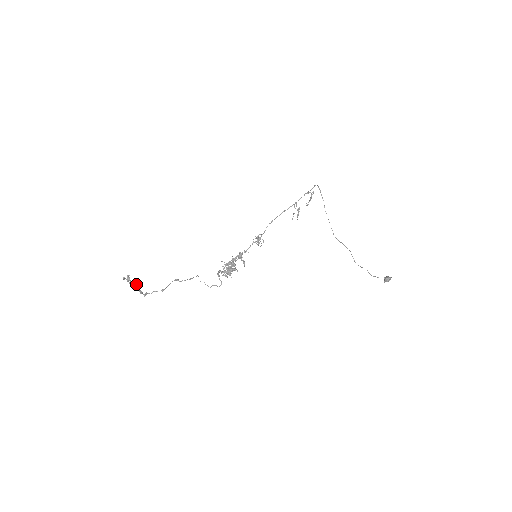
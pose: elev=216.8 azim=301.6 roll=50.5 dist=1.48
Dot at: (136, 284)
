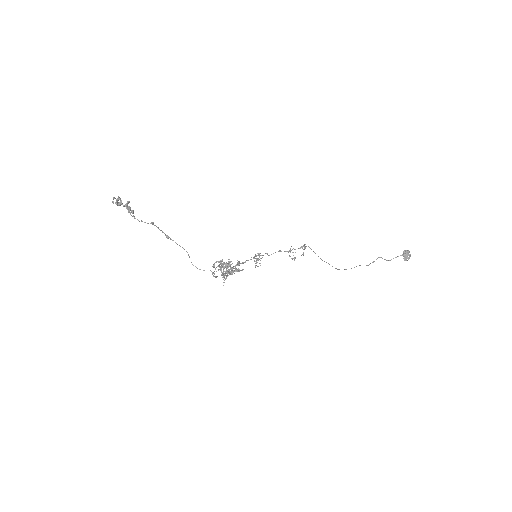
Dot at: (125, 205)
